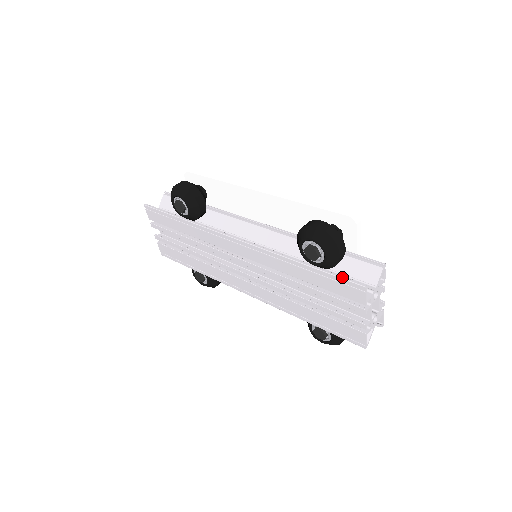
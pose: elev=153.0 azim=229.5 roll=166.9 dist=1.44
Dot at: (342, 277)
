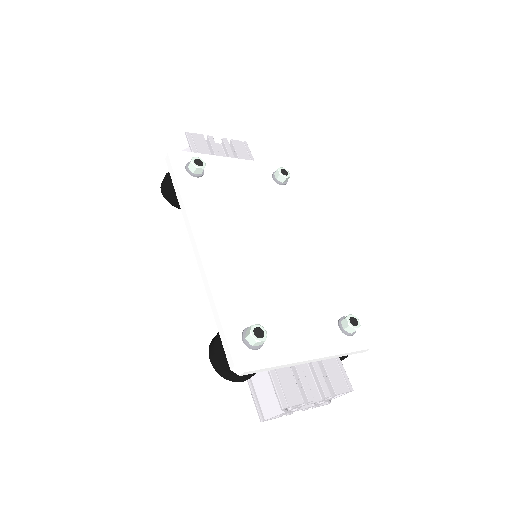
Dot at: (252, 395)
